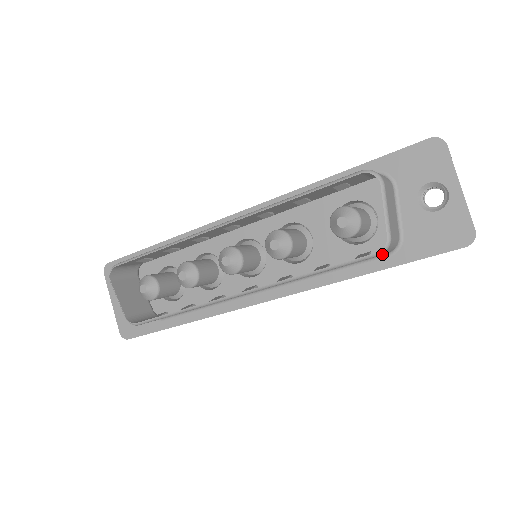
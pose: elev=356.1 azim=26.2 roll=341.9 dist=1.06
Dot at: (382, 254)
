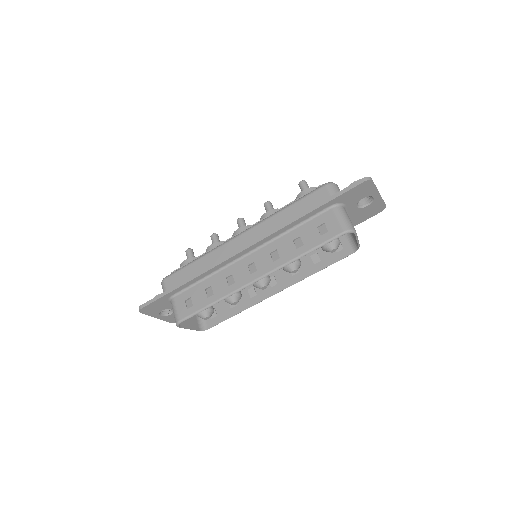
Dot at: (353, 248)
